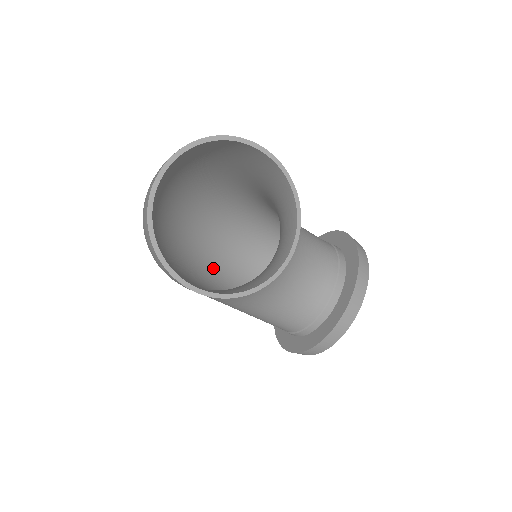
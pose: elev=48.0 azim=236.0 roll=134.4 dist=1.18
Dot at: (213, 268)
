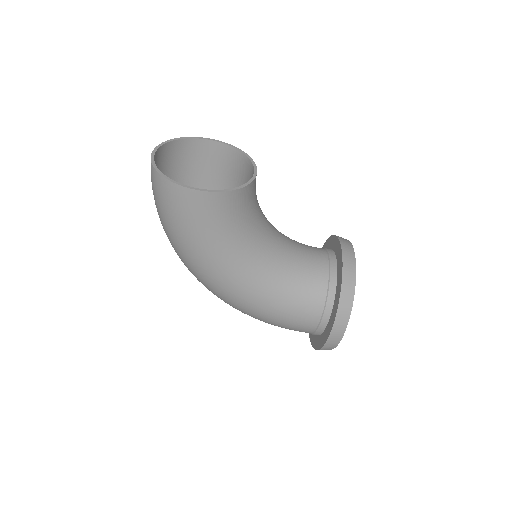
Dot at: occluded
